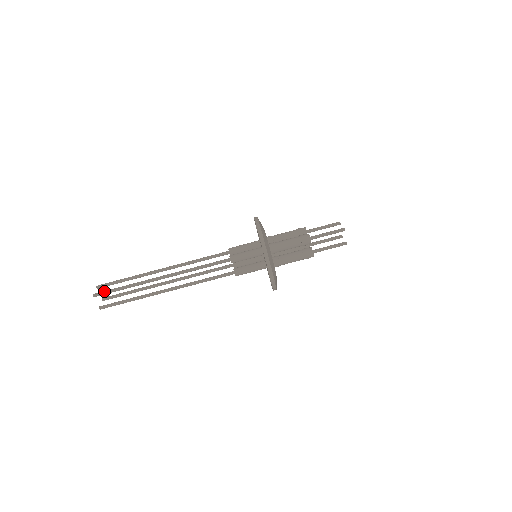
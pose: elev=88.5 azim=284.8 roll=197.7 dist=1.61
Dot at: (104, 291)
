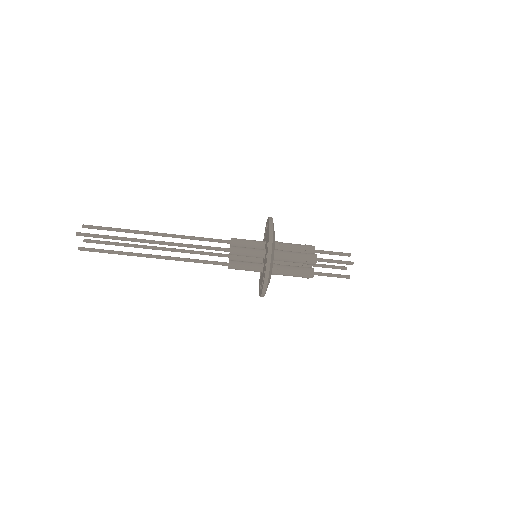
Dot at: (89, 233)
